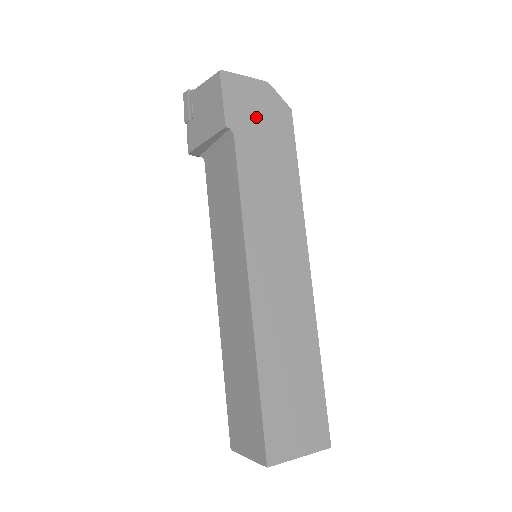
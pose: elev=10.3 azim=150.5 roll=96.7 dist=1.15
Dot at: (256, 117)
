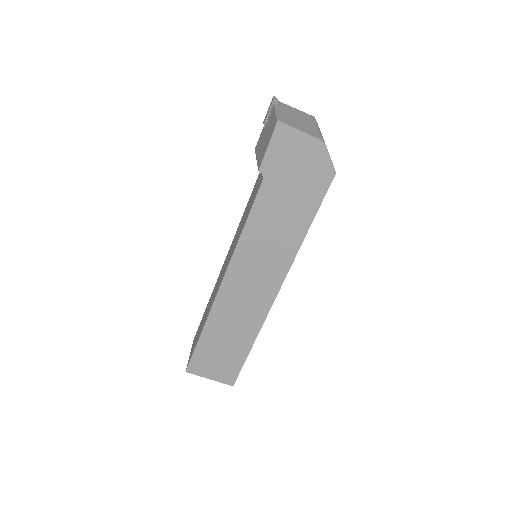
Dot at: (293, 170)
